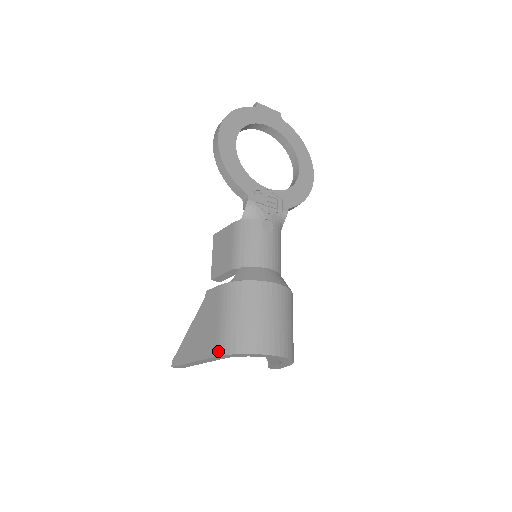
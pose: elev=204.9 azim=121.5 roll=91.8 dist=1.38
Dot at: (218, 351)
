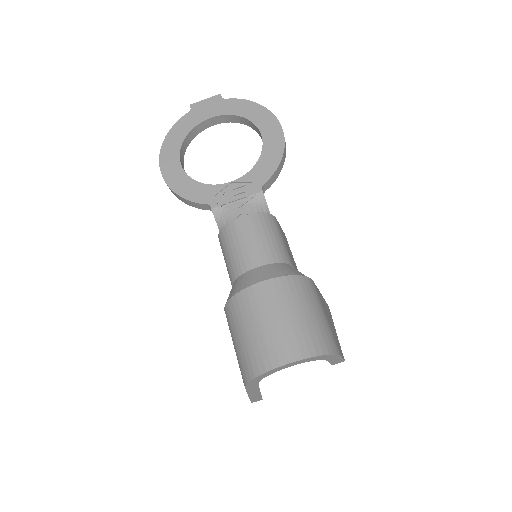
Dot at: (243, 382)
